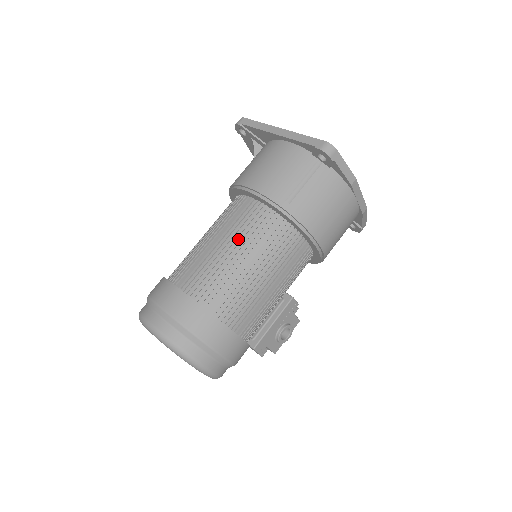
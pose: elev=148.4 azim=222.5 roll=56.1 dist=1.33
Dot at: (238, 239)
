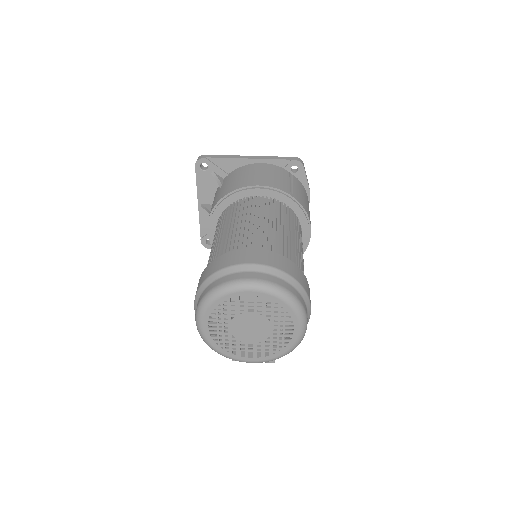
Dot at: (273, 217)
